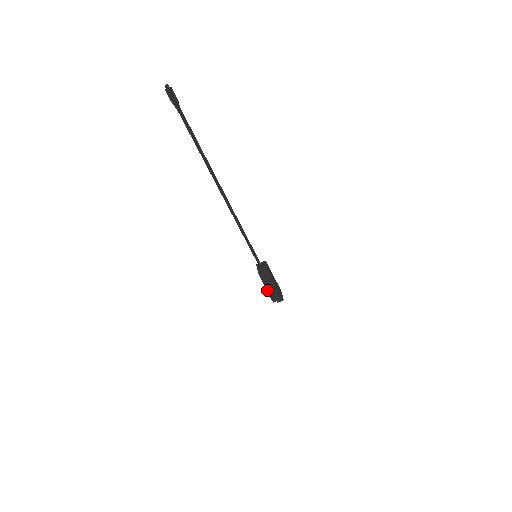
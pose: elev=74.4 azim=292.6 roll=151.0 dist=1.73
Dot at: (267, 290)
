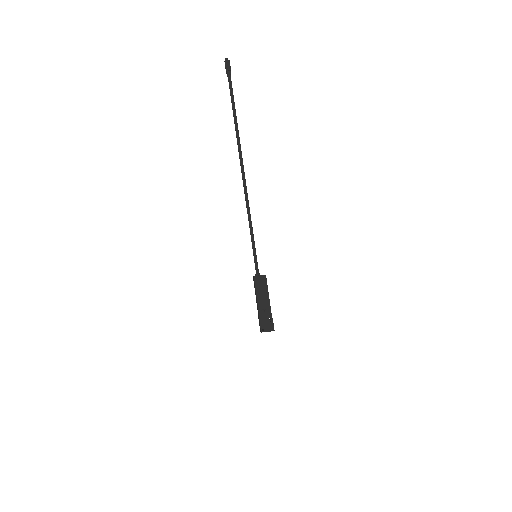
Dot at: (258, 305)
